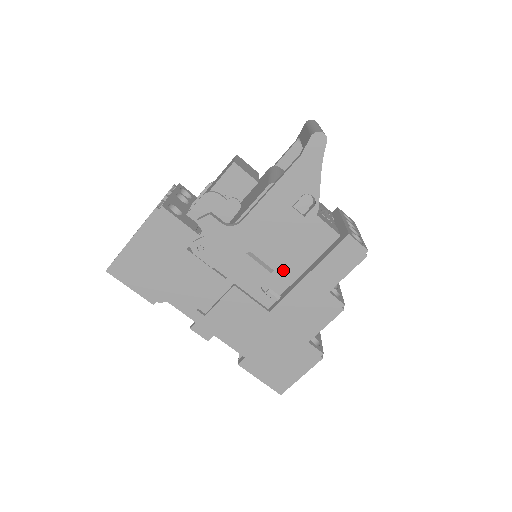
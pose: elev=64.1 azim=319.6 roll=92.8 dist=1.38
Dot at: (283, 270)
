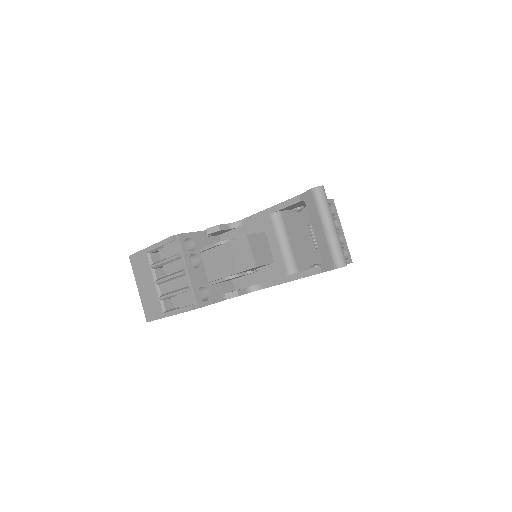
Dot at: occluded
